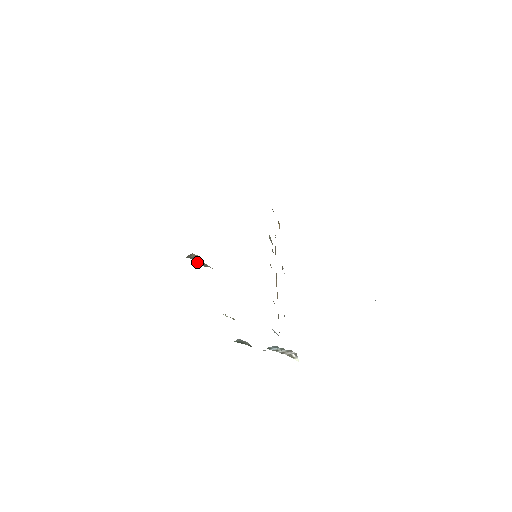
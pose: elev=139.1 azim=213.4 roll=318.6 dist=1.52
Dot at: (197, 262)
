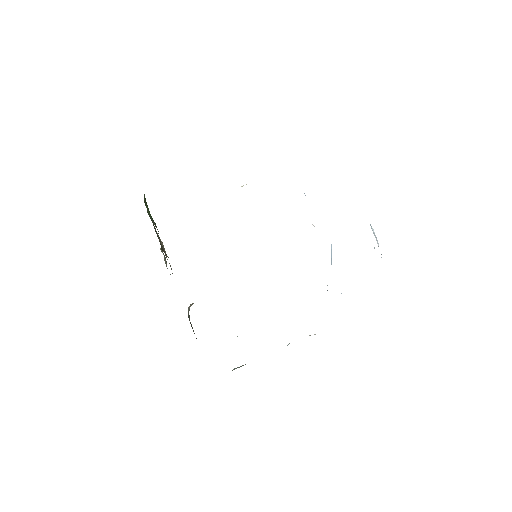
Dot at: occluded
